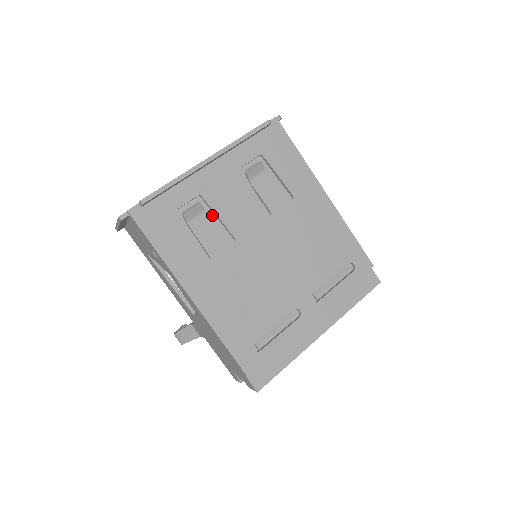
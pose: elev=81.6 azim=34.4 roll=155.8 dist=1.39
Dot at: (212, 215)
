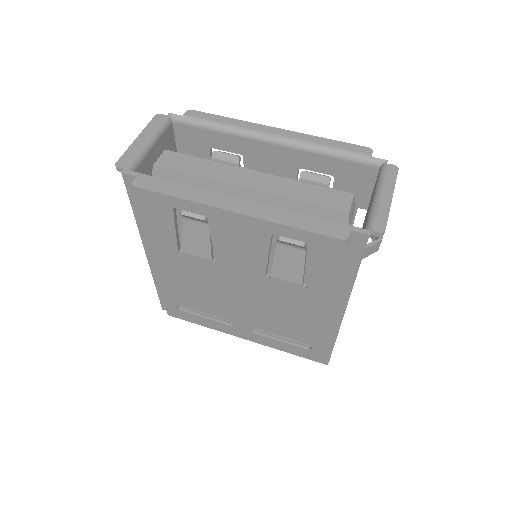
Dot at: occluded
